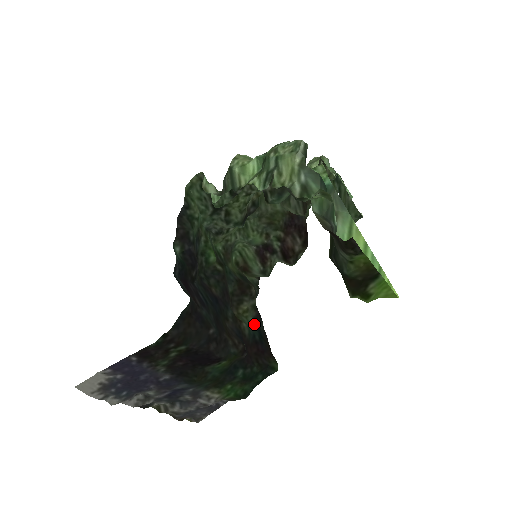
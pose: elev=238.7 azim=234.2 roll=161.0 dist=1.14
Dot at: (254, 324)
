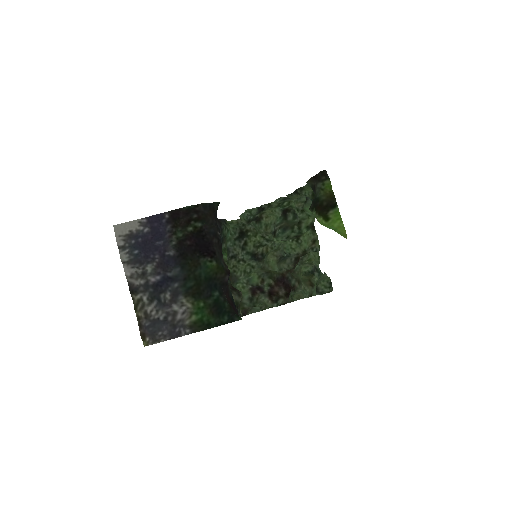
Dot at: occluded
